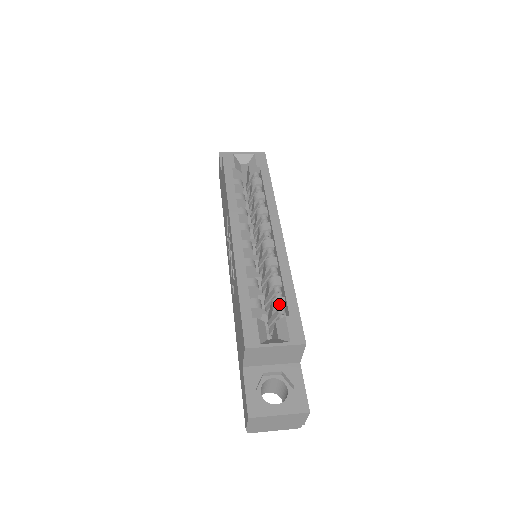
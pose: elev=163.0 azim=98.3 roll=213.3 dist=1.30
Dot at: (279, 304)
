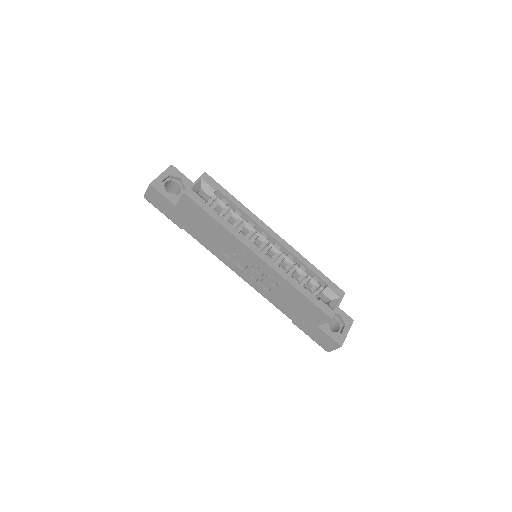
Dot at: (316, 282)
